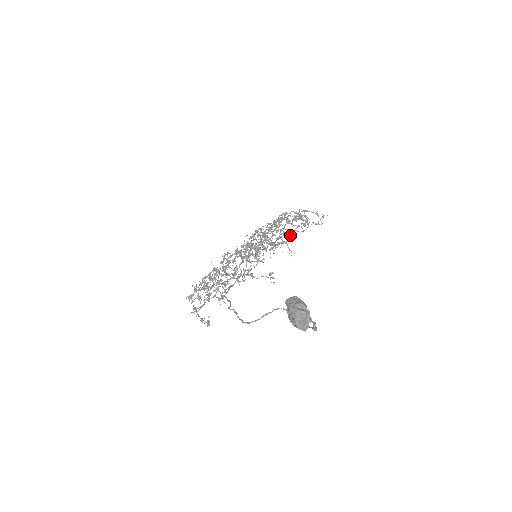
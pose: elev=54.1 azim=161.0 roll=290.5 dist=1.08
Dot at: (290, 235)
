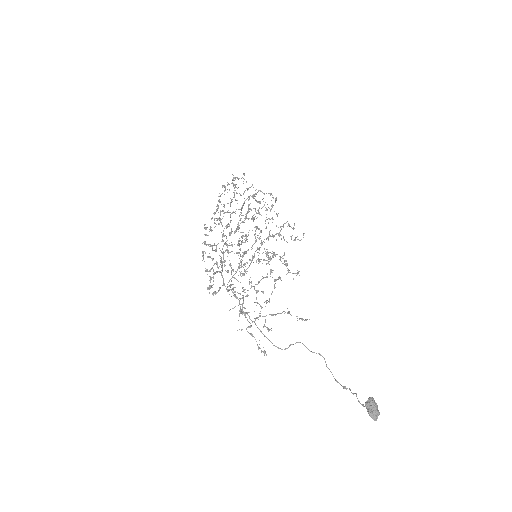
Dot at: (229, 184)
